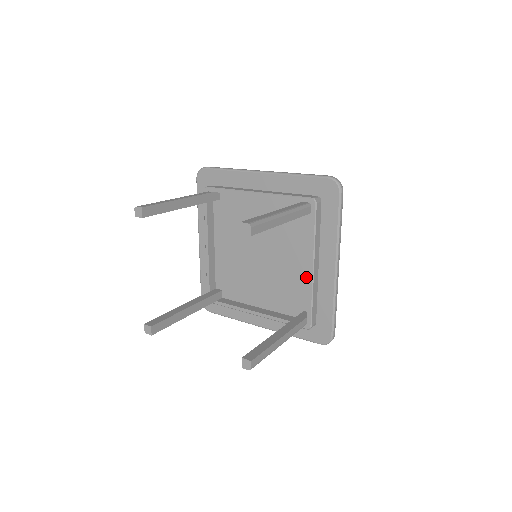
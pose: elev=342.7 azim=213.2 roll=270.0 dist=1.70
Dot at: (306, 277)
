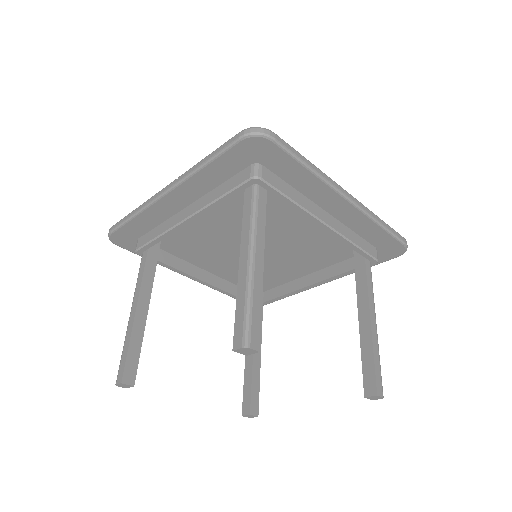
Dot at: (288, 277)
